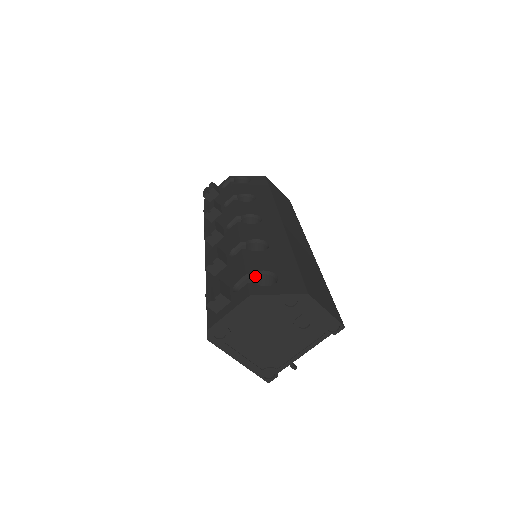
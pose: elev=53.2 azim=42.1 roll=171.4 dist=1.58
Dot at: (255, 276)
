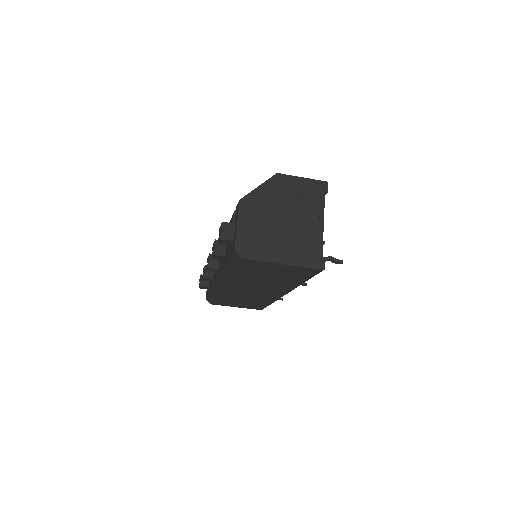
Dot at: occluded
